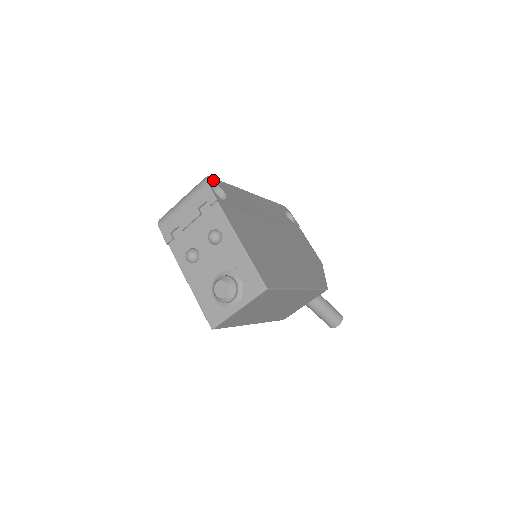
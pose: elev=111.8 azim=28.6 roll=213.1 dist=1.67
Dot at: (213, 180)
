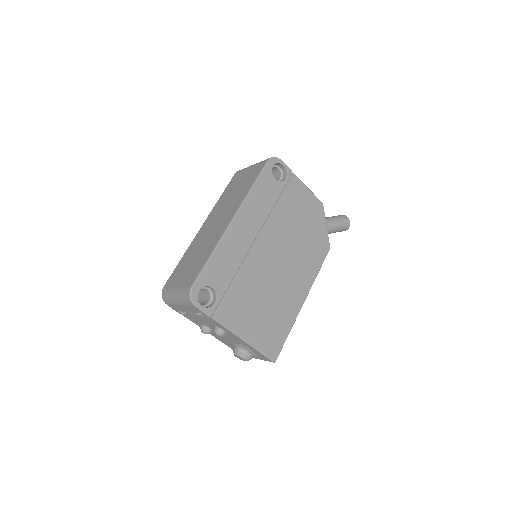
Dot at: (196, 287)
